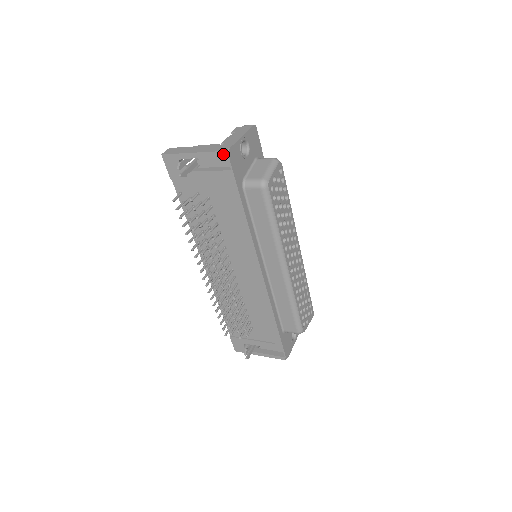
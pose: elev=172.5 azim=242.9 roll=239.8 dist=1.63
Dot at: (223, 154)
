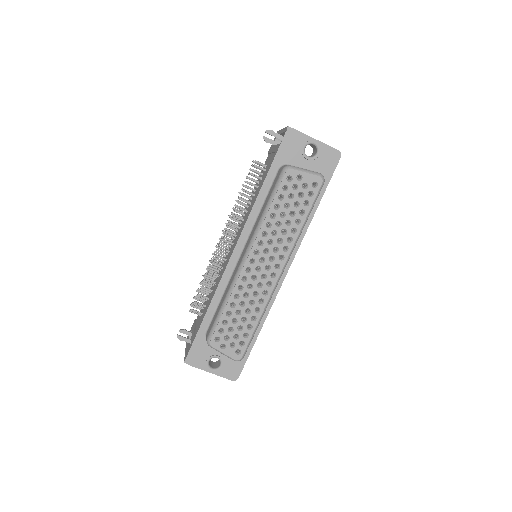
Dot at: (286, 129)
